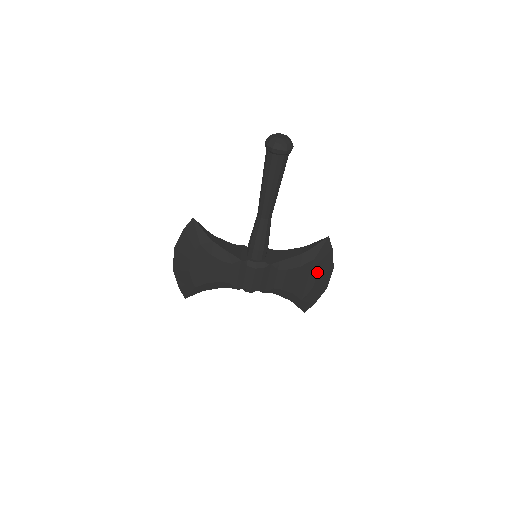
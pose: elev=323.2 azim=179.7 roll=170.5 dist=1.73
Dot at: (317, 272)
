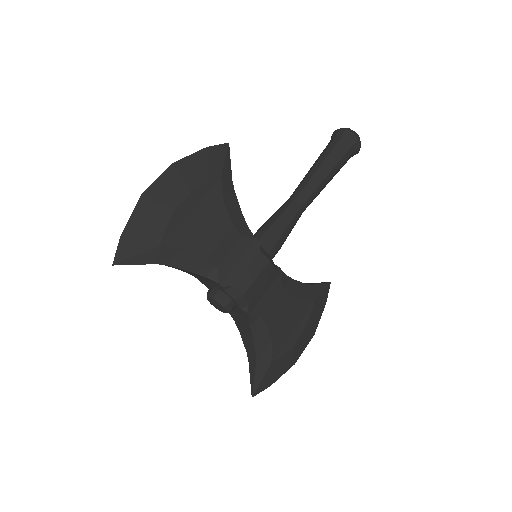
Dot at: (308, 323)
